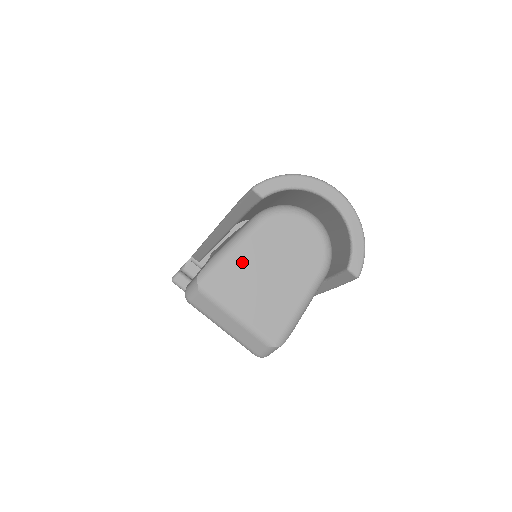
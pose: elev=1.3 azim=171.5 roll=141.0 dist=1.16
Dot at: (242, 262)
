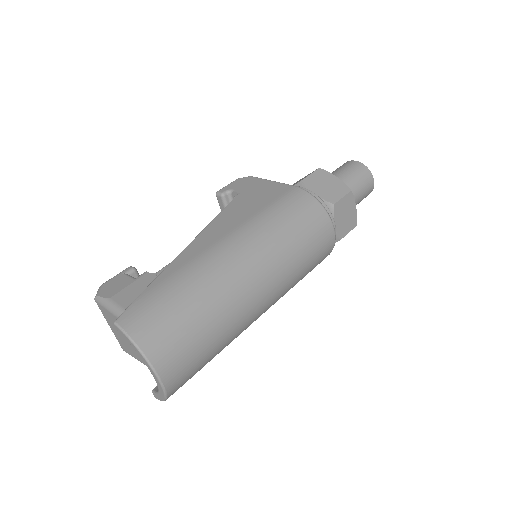
Dot at: occluded
